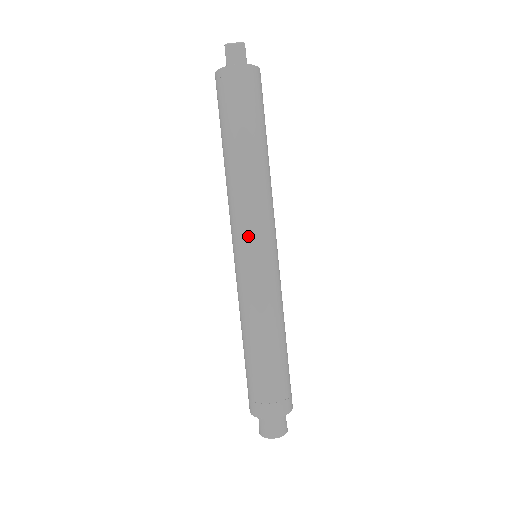
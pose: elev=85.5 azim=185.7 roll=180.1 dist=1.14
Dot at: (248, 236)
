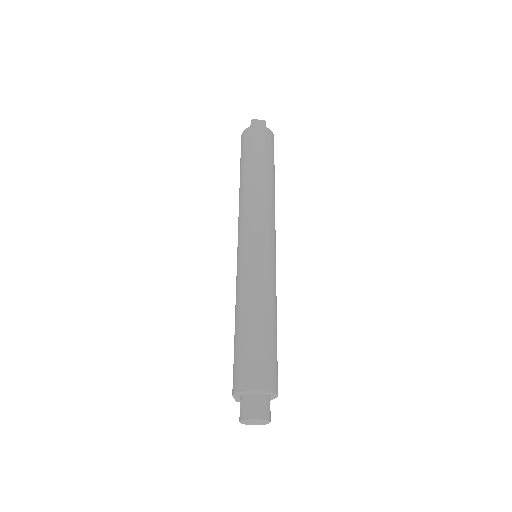
Dot at: (254, 227)
